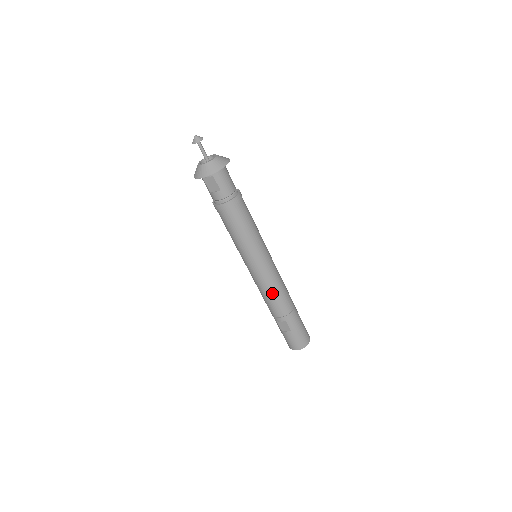
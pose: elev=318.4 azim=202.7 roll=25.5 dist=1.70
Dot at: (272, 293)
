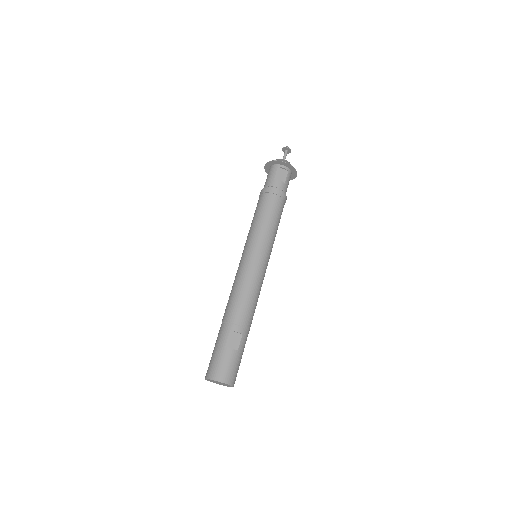
Dot at: (254, 293)
